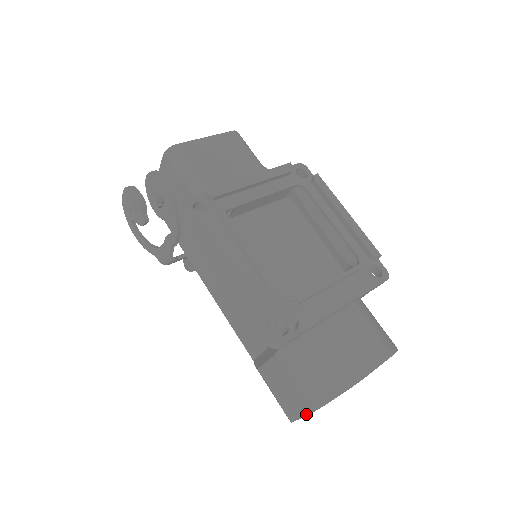
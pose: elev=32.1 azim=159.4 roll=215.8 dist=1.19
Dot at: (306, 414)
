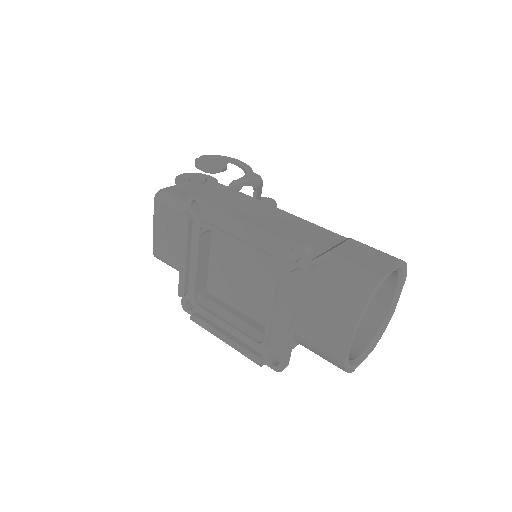
Dot at: (357, 366)
